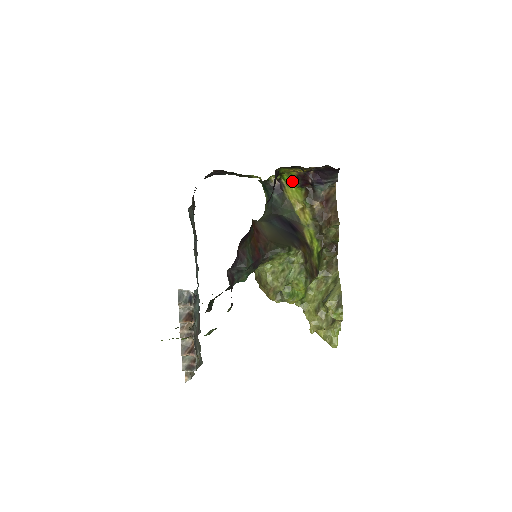
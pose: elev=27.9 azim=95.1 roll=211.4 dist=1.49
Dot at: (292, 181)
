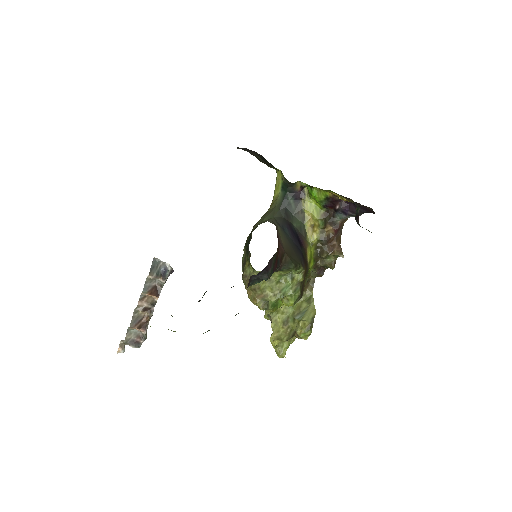
Dot at: (321, 199)
